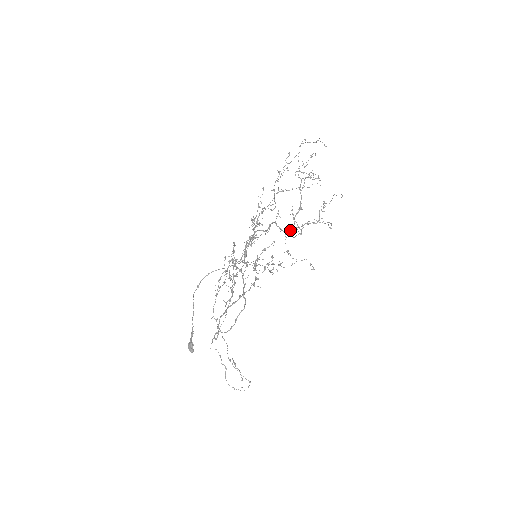
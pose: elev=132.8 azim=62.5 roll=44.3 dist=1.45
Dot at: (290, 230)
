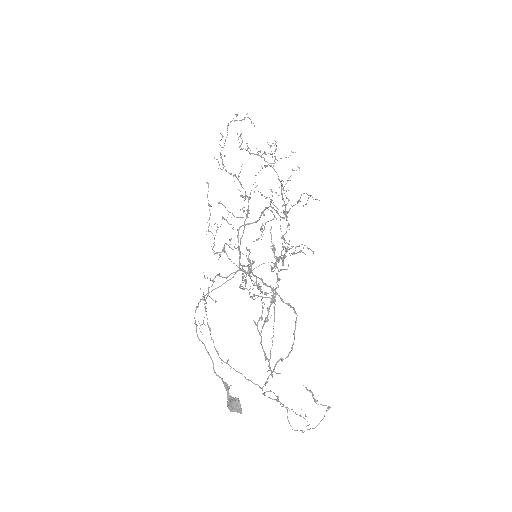
Dot at: (285, 212)
